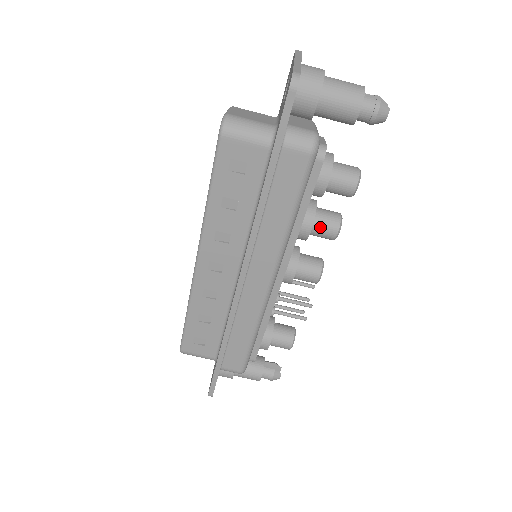
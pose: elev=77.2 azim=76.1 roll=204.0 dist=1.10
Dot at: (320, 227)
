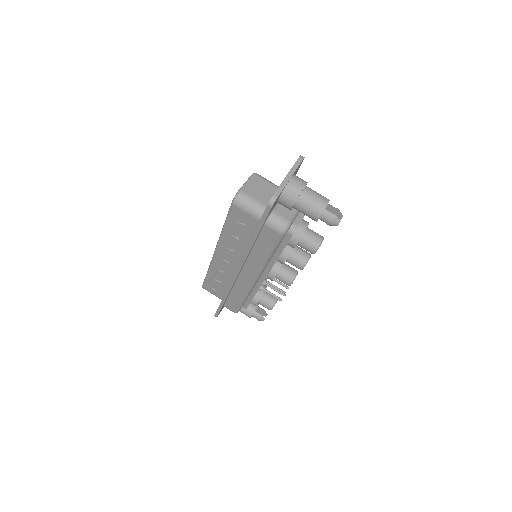
Dot at: (292, 261)
